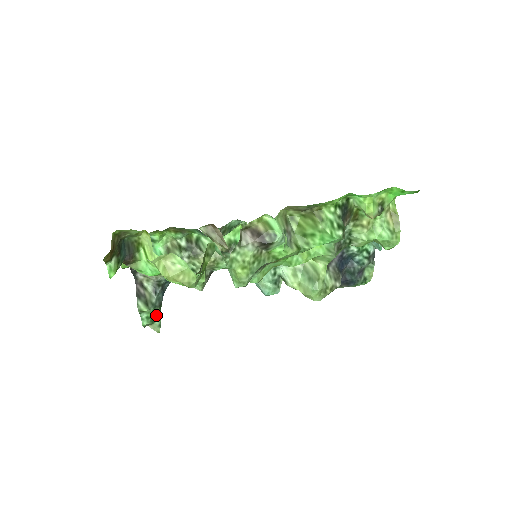
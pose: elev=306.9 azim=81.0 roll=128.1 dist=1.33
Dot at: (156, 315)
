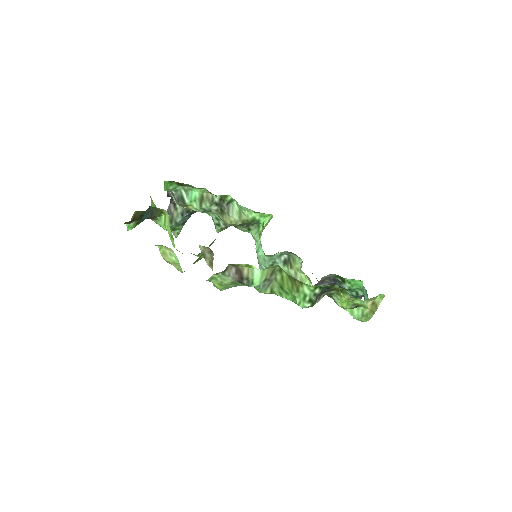
Dot at: (178, 228)
